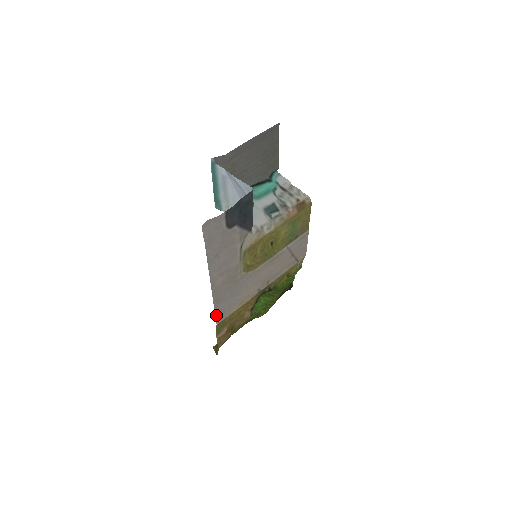
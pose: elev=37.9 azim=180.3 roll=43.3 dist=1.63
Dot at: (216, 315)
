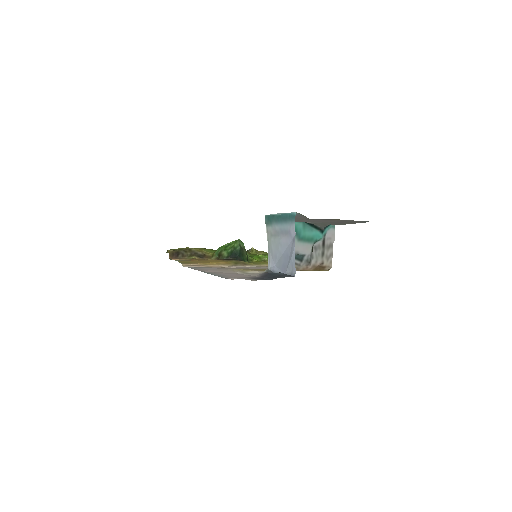
Dot at: (188, 267)
